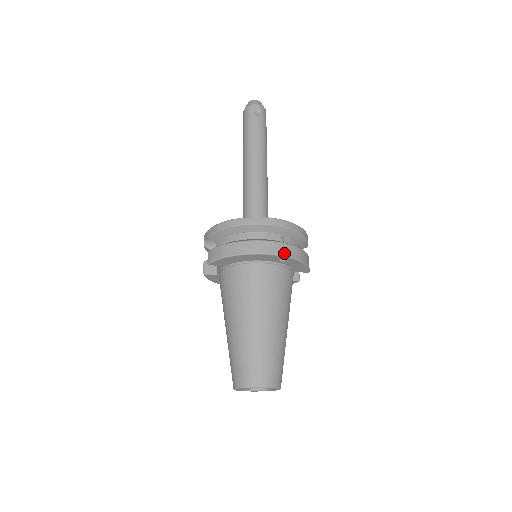
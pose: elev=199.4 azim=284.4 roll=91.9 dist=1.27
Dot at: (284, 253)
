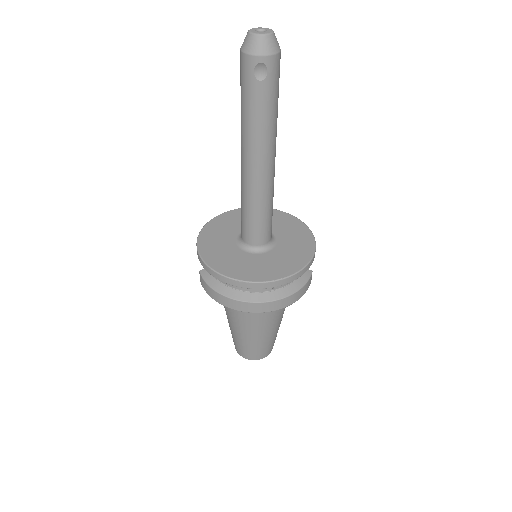
Dot at: (272, 309)
